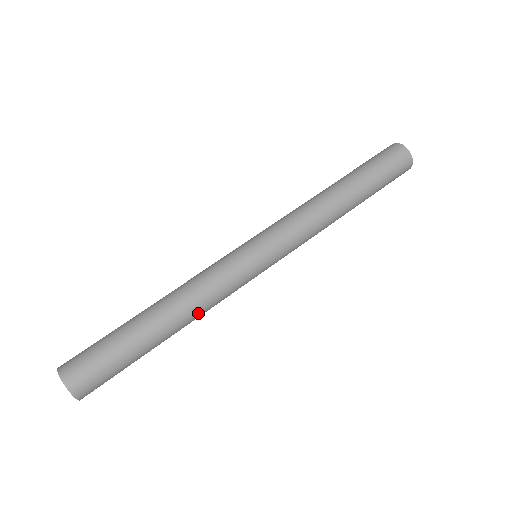
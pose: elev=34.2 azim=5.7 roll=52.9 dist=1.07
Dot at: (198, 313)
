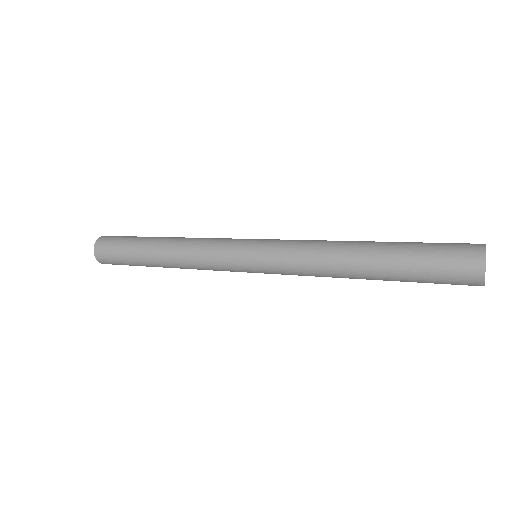
Dot at: (187, 268)
